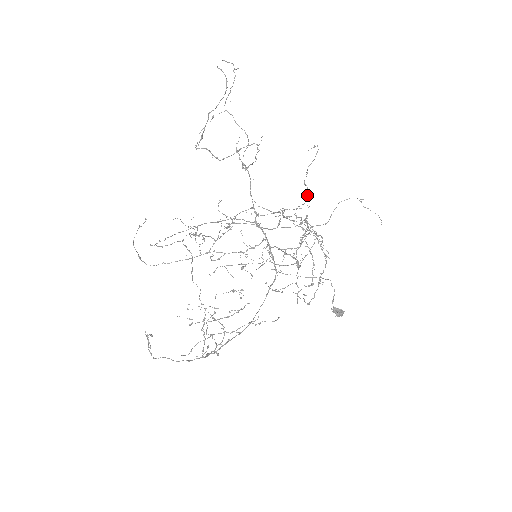
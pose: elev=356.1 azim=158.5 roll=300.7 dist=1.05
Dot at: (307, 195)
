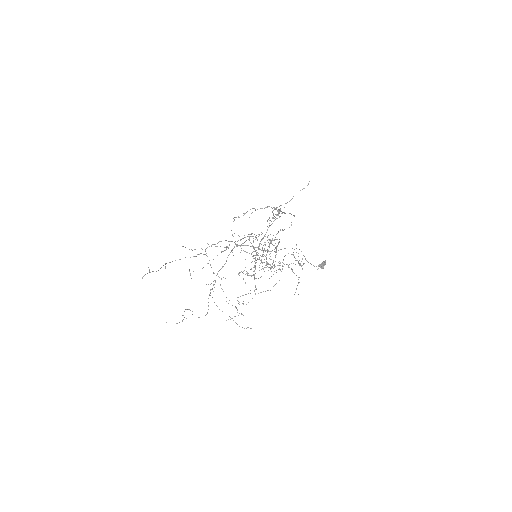
Dot at: occluded
